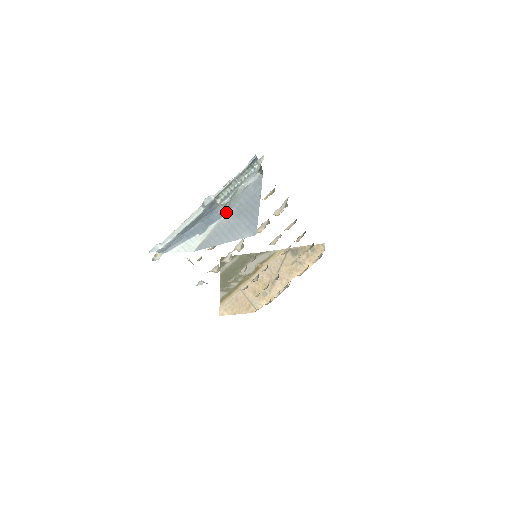
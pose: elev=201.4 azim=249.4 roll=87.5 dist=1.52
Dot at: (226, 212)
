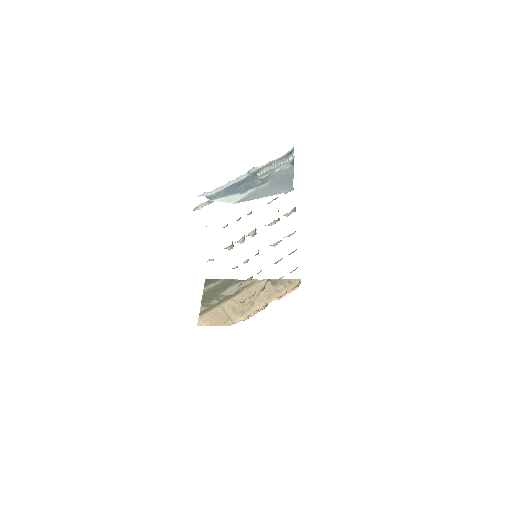
Dot at: (263, 183)
